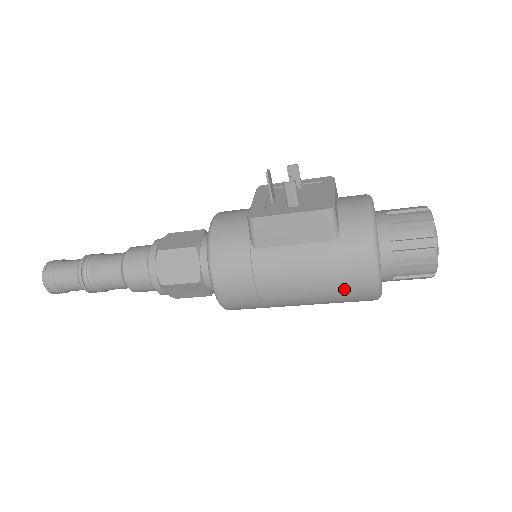
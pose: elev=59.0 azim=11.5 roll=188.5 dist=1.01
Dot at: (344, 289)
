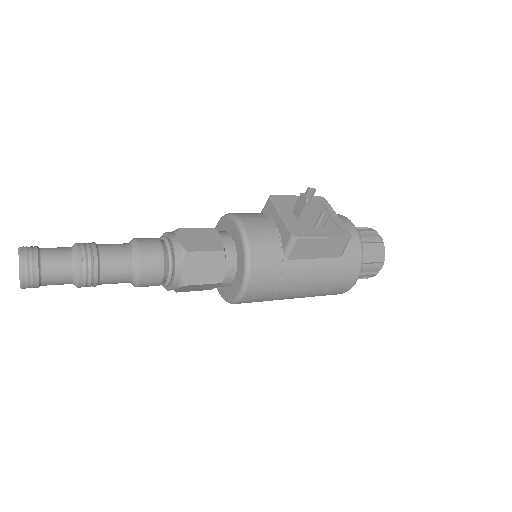
Dot at: (332, 290)
